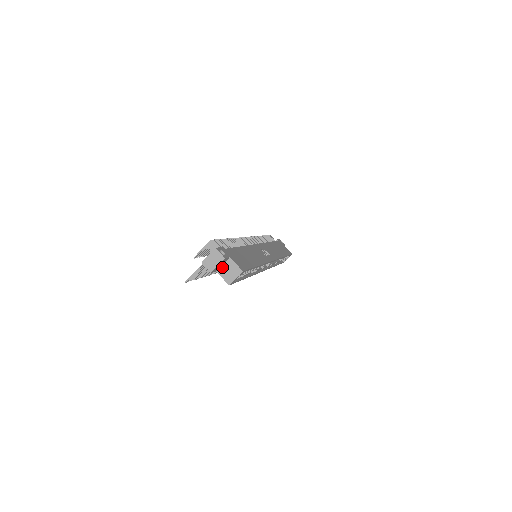
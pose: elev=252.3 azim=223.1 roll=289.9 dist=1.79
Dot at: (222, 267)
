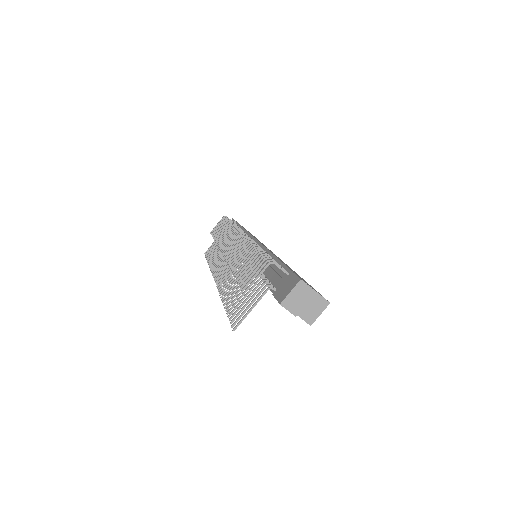
Dot at: occluded
